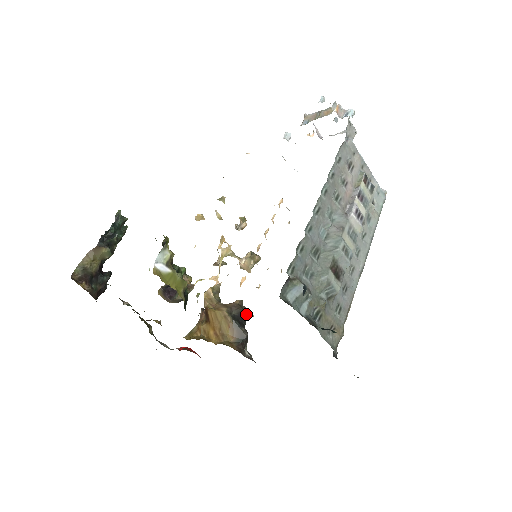
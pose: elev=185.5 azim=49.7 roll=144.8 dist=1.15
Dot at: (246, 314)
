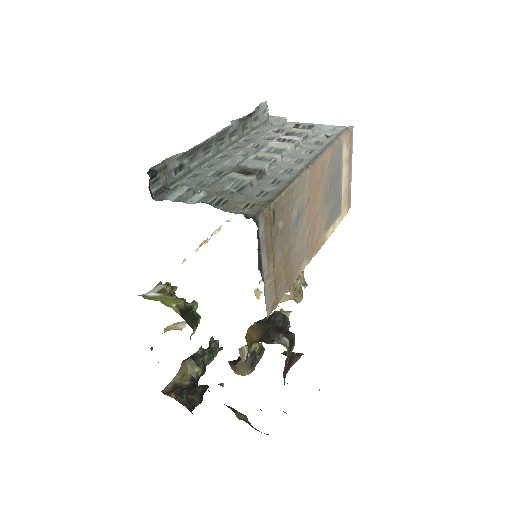
Dot at: (276, 315)
